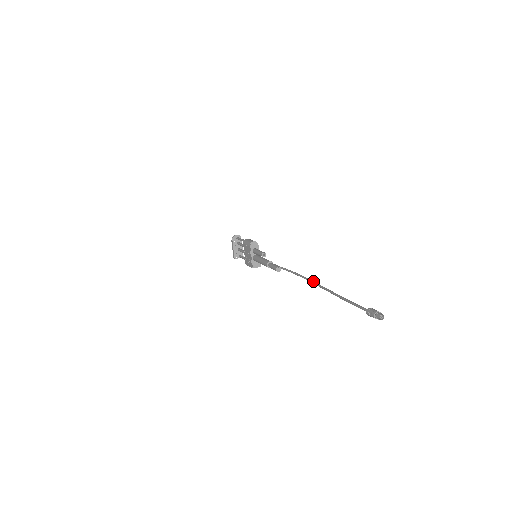
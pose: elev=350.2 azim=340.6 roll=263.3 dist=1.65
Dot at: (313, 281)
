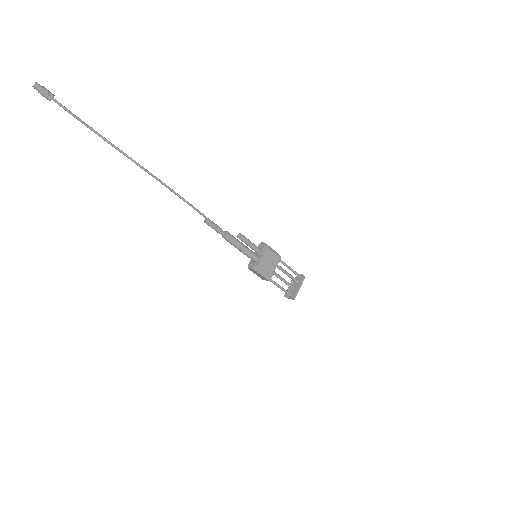
Dot at: occluded
